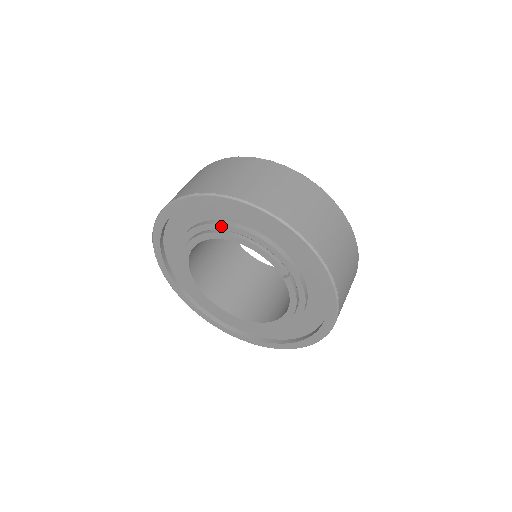
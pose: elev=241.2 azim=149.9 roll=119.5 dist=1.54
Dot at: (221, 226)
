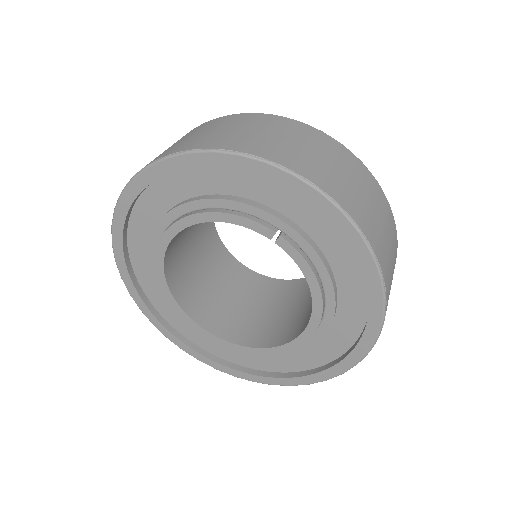
Dot at: (172, 214)
